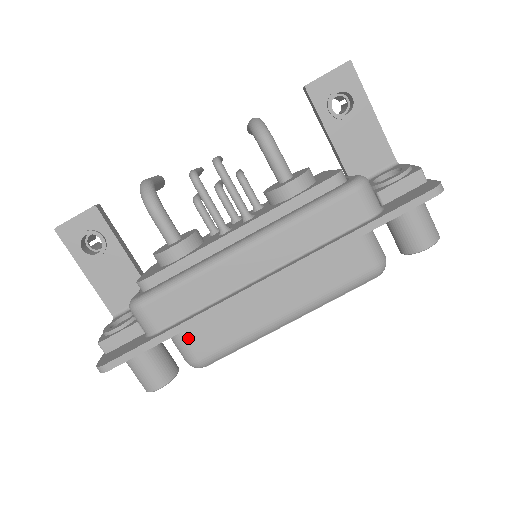
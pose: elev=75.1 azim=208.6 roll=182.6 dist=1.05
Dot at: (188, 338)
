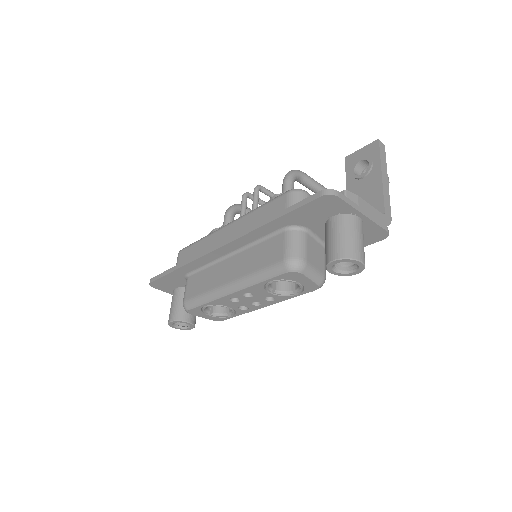
Dot at: (188, 283)
